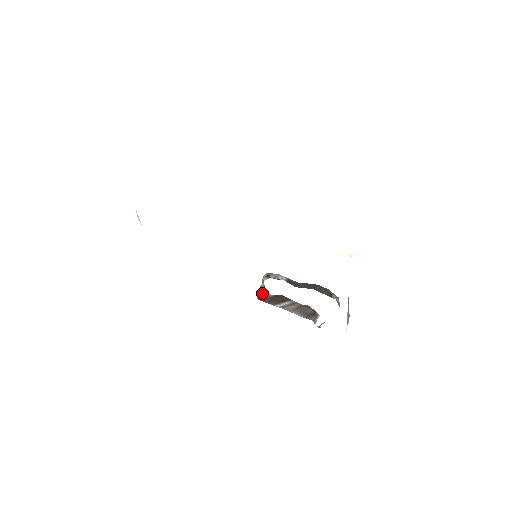
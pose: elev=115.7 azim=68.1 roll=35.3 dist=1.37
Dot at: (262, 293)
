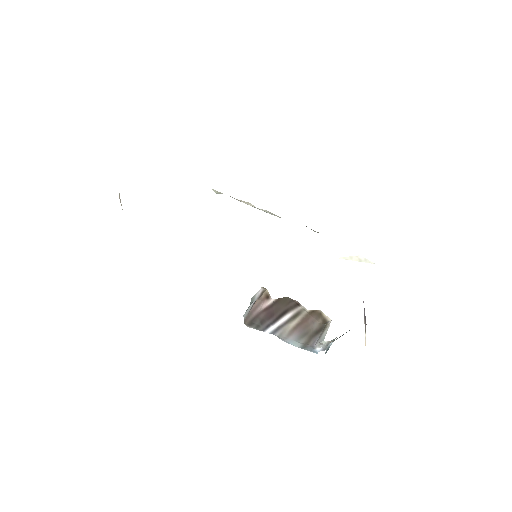
Dot at: (255, 306)
